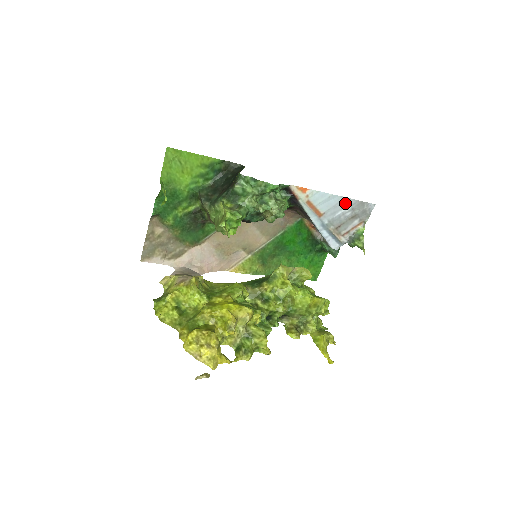
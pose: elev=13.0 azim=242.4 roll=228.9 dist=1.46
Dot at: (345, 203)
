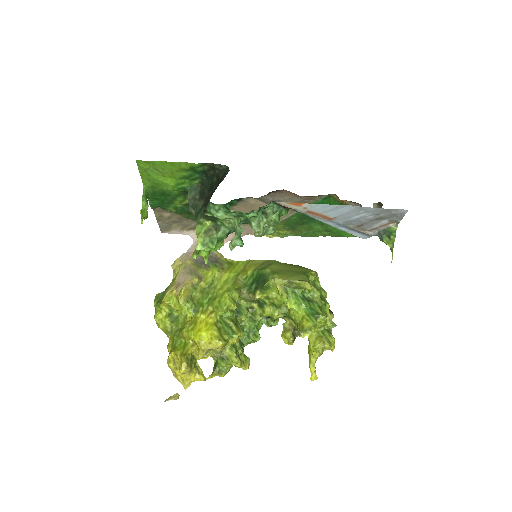
Dot at: (361, 210)
